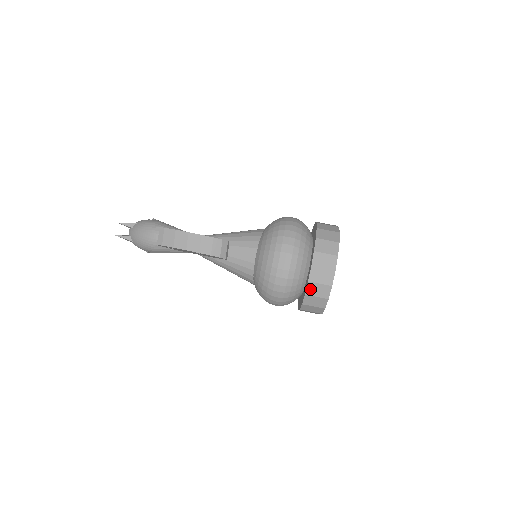
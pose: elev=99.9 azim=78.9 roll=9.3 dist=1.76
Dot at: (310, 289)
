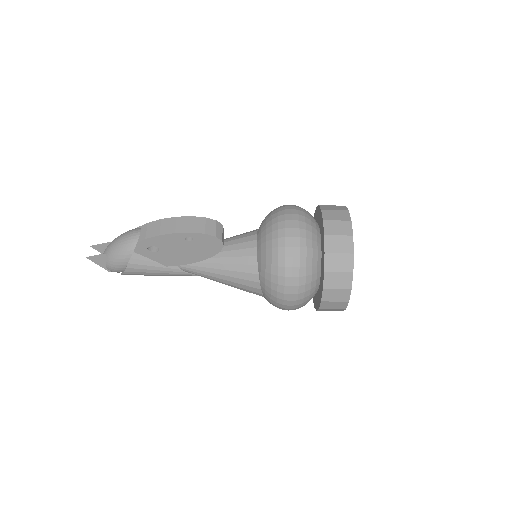
Dot at: (329, 245)
